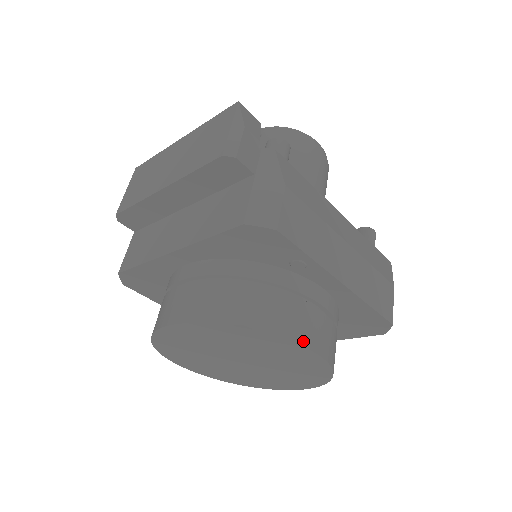
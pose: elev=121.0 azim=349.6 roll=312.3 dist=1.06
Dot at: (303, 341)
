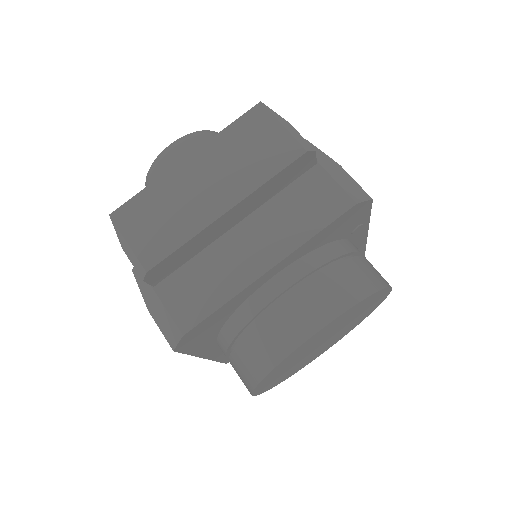
Dot at: occluded
